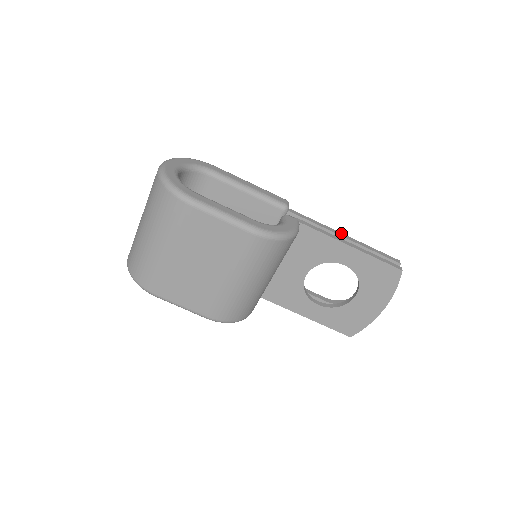
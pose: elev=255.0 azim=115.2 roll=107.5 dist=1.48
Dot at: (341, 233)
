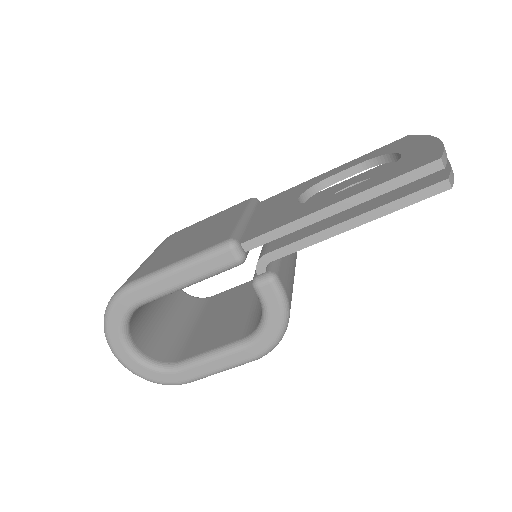
Dot at: (327, 208)
